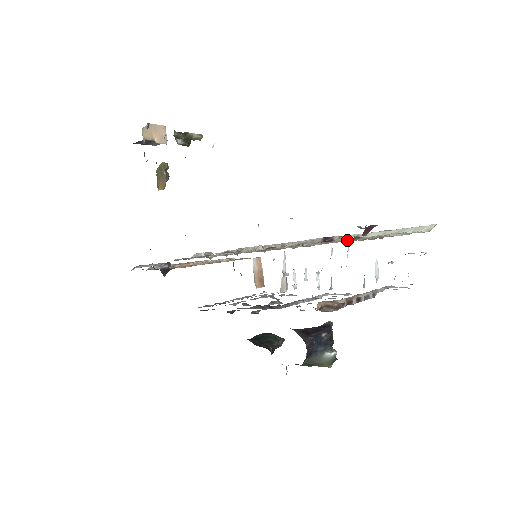
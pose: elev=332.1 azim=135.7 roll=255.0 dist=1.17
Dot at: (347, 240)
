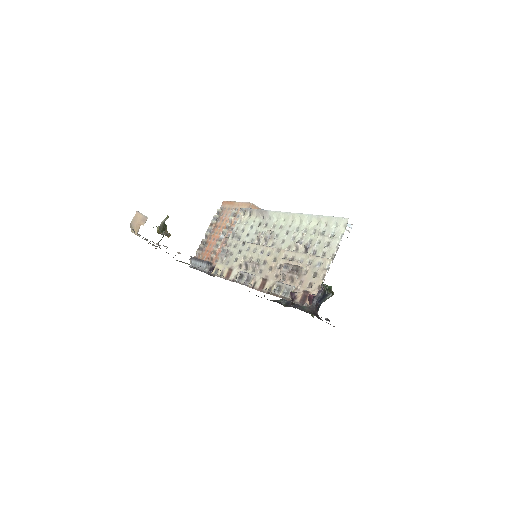
Dot at: (303, 296)
